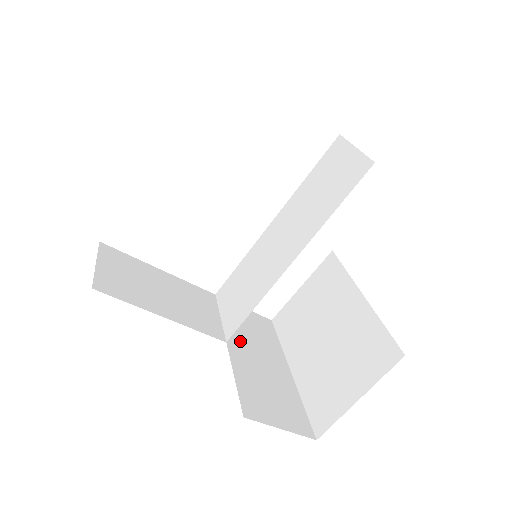
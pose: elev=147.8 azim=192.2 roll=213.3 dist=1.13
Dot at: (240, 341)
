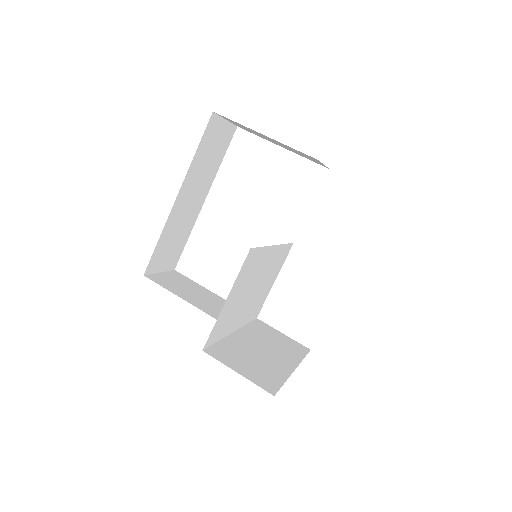
Dot at: (252, 337)
